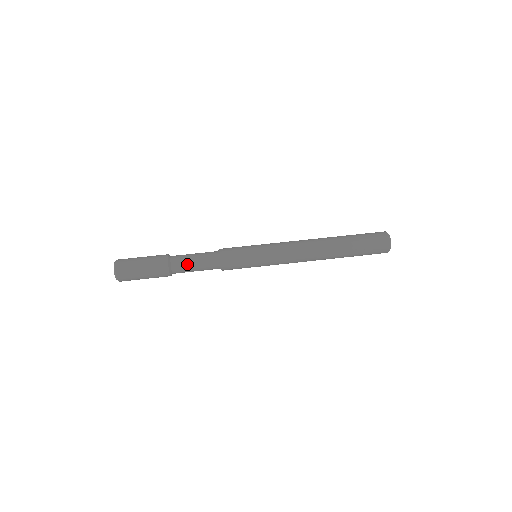
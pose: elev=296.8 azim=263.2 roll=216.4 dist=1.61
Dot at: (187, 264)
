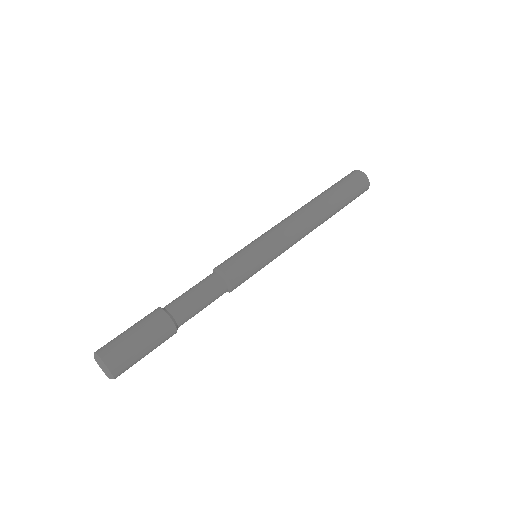
Dot at: (195, 310)
